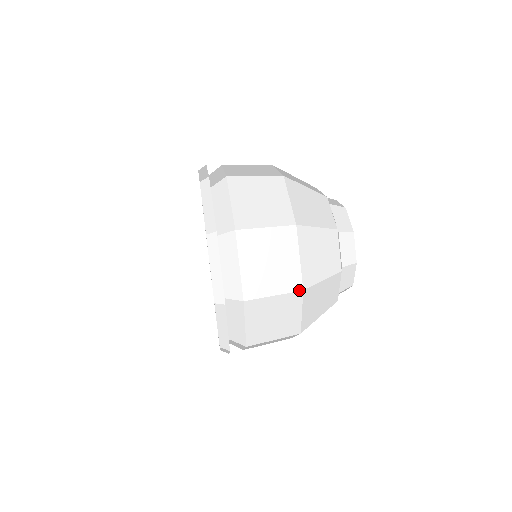
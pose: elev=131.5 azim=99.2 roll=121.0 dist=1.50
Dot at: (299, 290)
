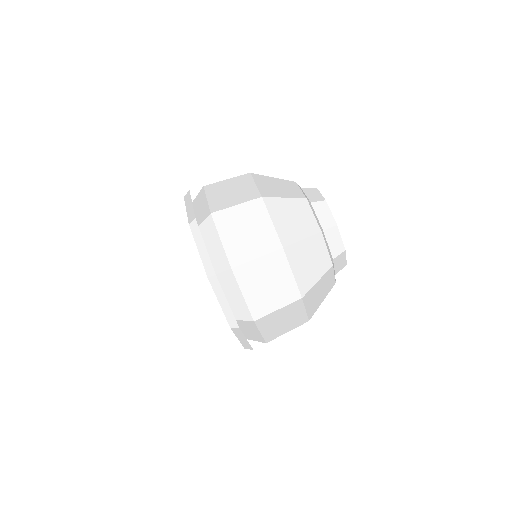
Dot at: (298, 299)
